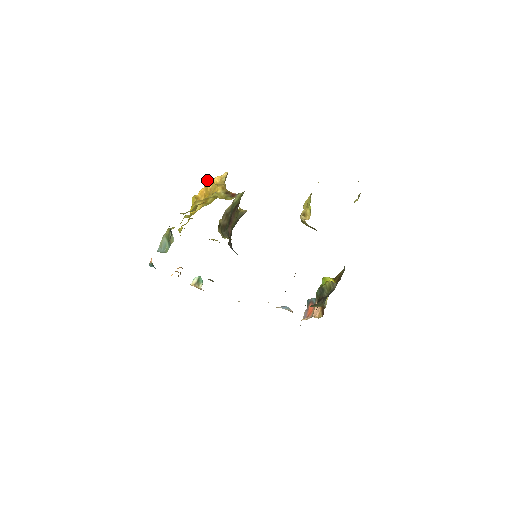
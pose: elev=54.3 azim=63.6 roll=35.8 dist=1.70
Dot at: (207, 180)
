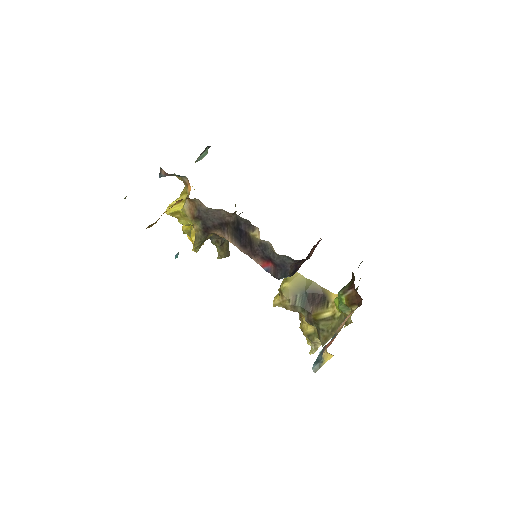
Dot at: occluded
